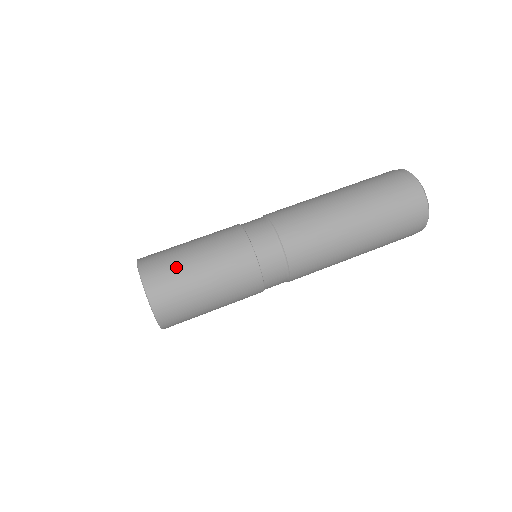
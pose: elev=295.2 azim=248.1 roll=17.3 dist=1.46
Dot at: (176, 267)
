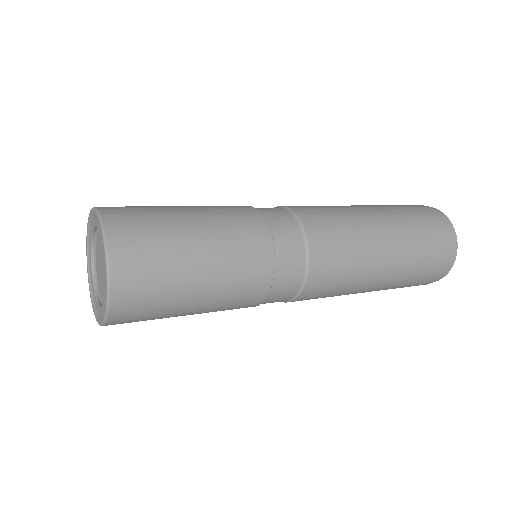
Dot at: (158, 218)
